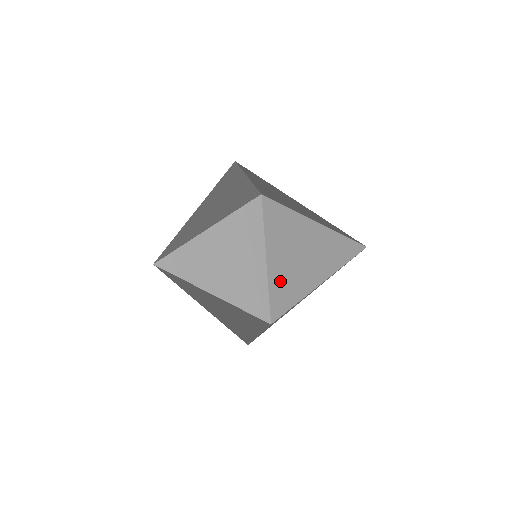
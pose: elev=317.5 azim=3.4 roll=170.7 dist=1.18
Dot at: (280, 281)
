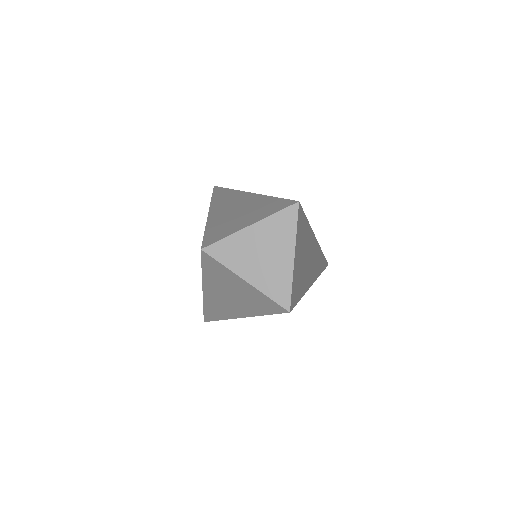
Dot at: (268, 281)
